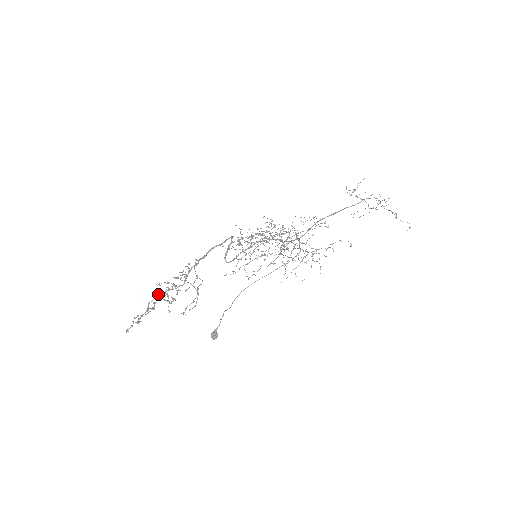
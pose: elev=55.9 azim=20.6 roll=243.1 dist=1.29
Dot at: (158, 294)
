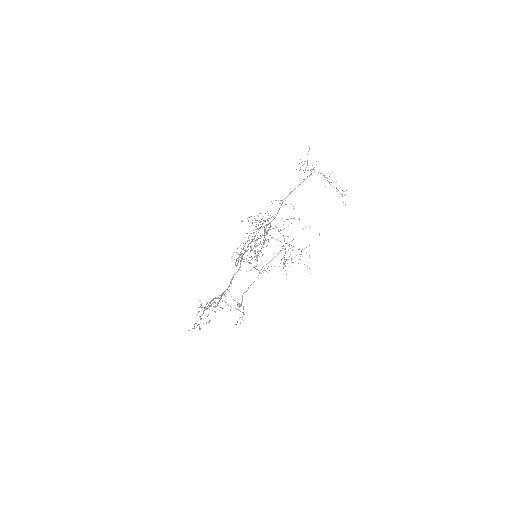
Dot at: (204, 309)
